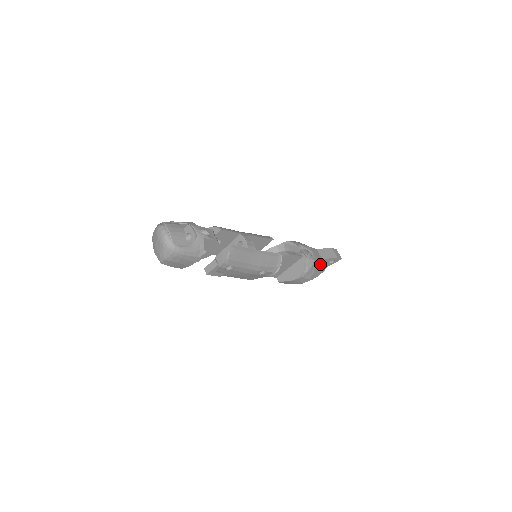
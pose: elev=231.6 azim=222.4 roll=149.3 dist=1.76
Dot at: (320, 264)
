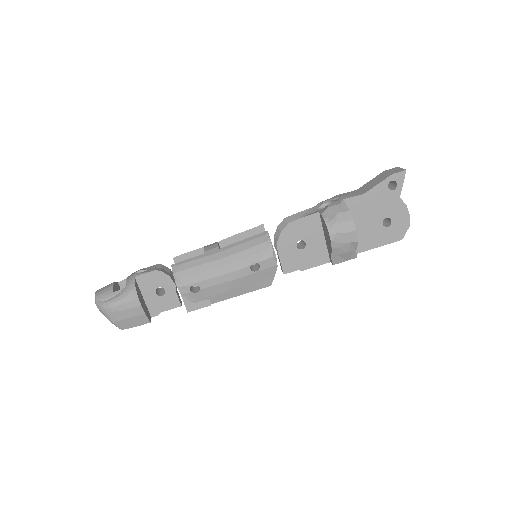
Dot at: (376, 202)
